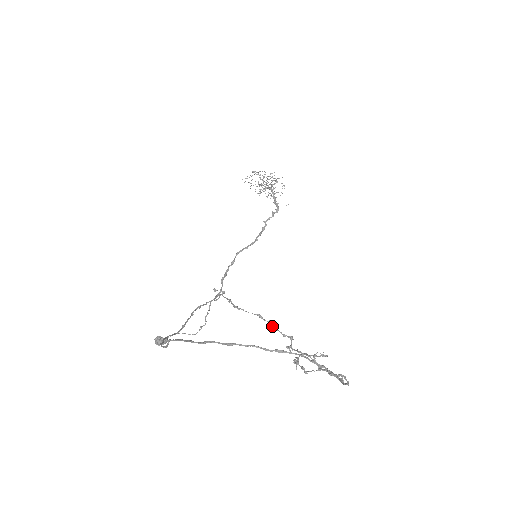
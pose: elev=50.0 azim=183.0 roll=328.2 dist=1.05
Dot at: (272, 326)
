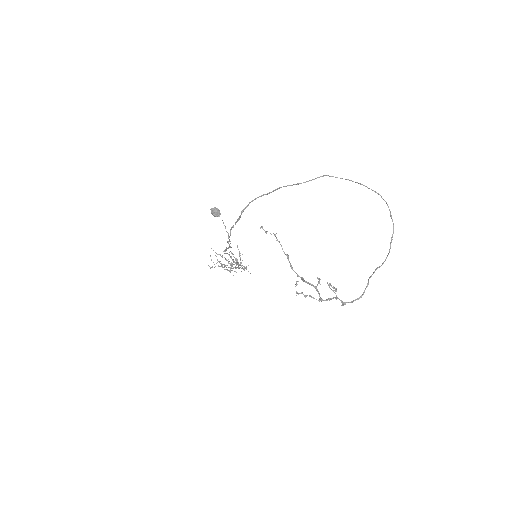
Dot at: occluded
